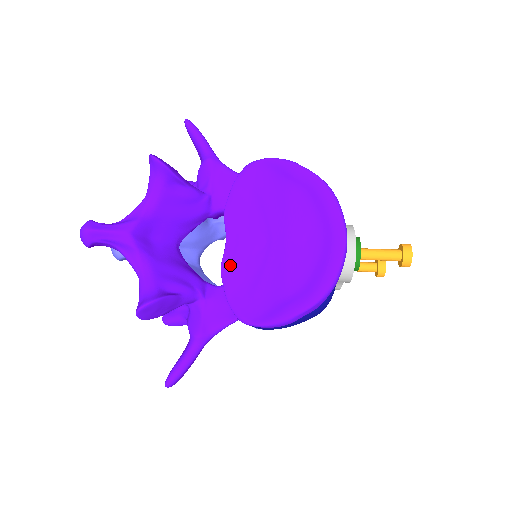
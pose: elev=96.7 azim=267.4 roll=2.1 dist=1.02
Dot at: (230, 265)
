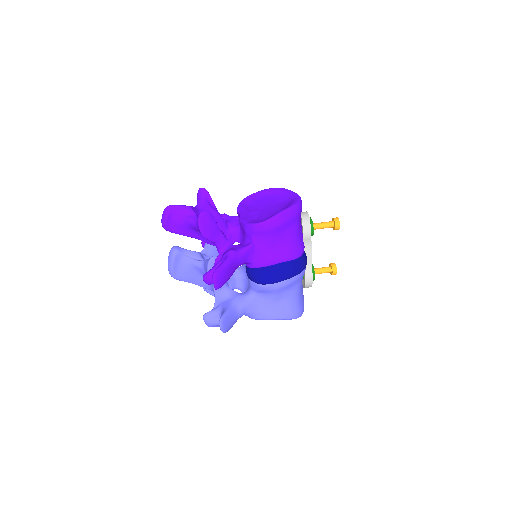
Dot at: (244, 217)
